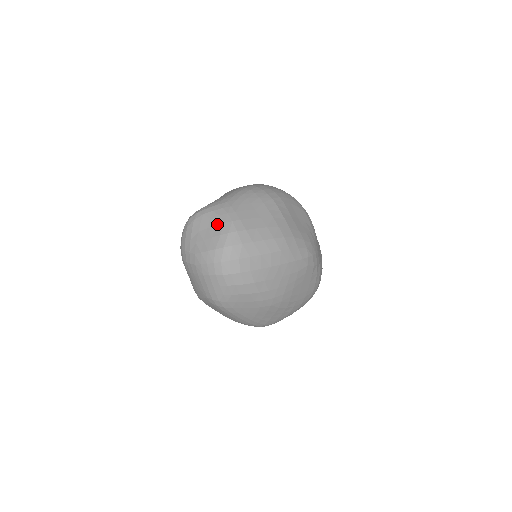
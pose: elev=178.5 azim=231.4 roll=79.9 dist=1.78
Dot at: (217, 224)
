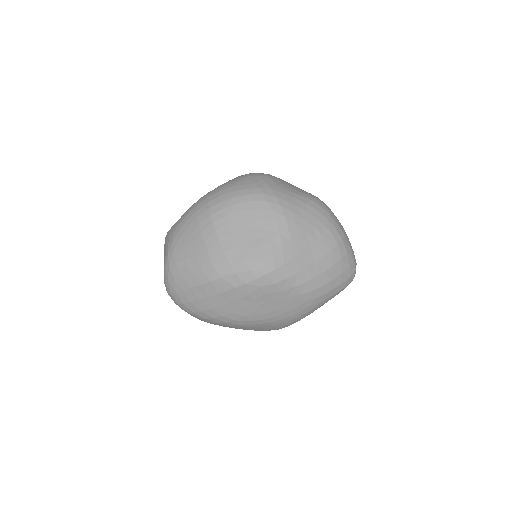
Dot at: occluded
